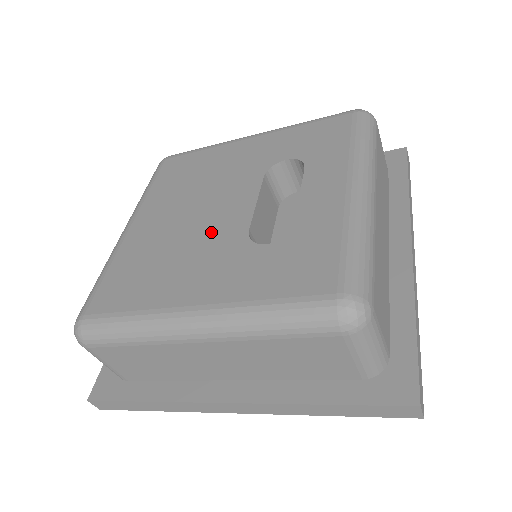
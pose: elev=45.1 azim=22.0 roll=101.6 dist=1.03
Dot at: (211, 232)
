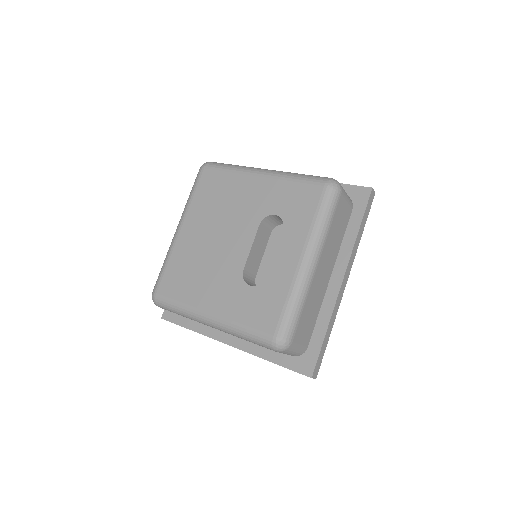
Dot at: (224, 261)
